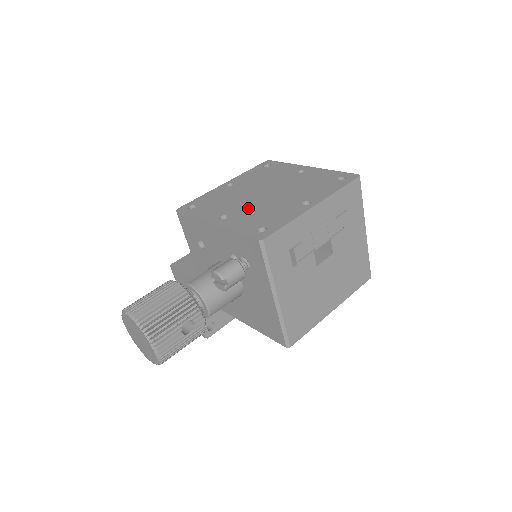
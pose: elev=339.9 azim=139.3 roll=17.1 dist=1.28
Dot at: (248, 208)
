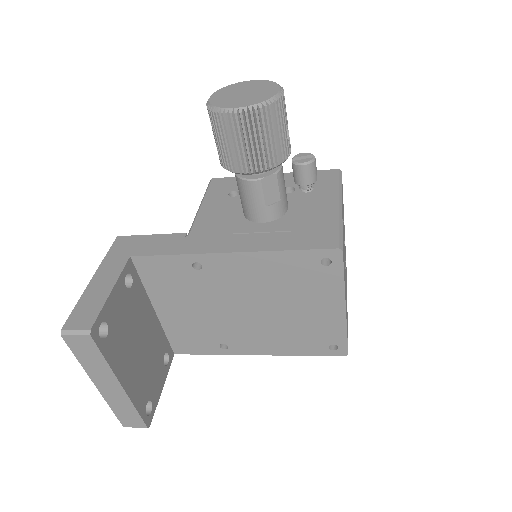
Dot at: occluded
